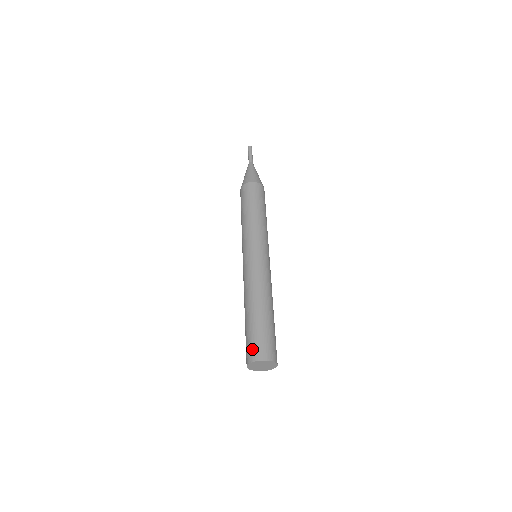
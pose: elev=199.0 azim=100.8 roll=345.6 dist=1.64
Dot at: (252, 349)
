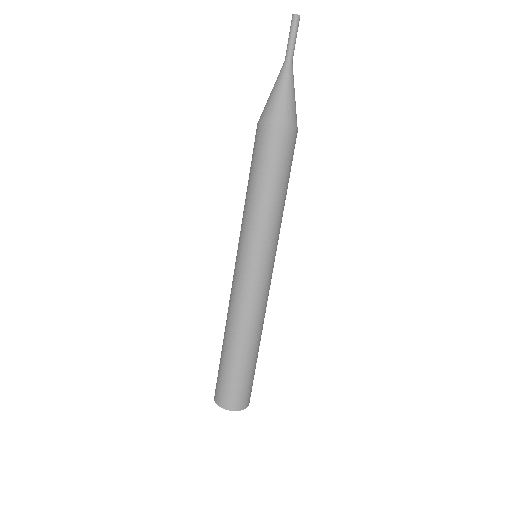
Dot at: (216, 386)
